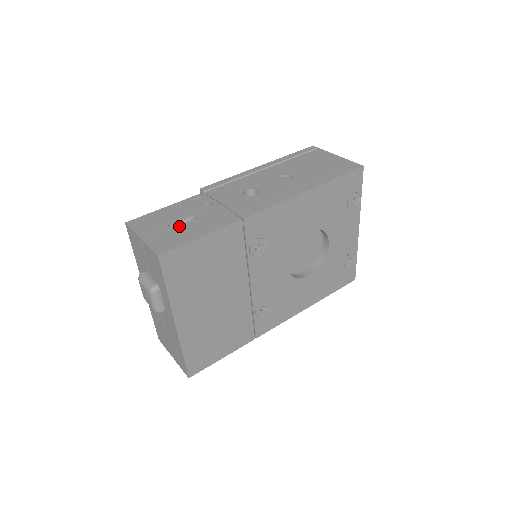
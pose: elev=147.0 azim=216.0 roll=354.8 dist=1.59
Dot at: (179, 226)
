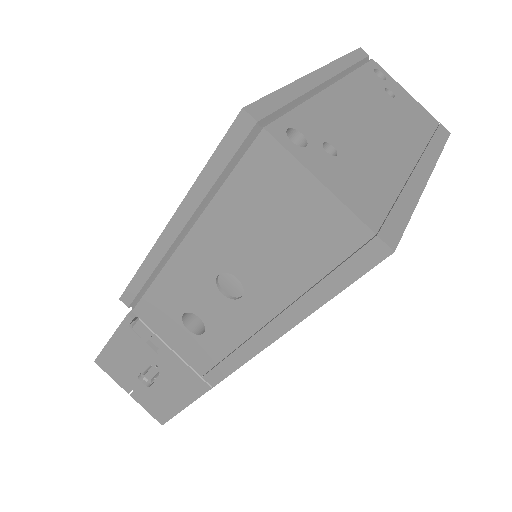
Dot at: (149, 375)
